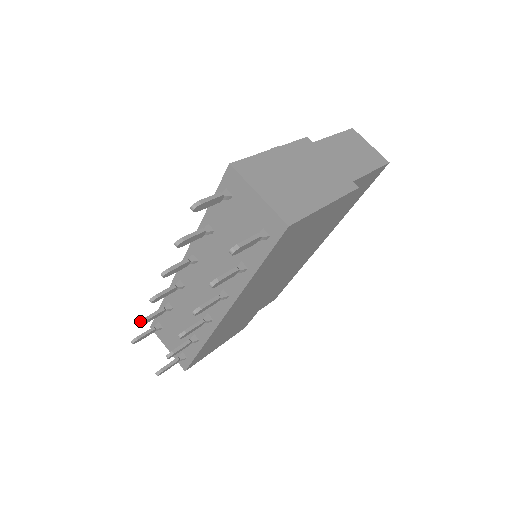
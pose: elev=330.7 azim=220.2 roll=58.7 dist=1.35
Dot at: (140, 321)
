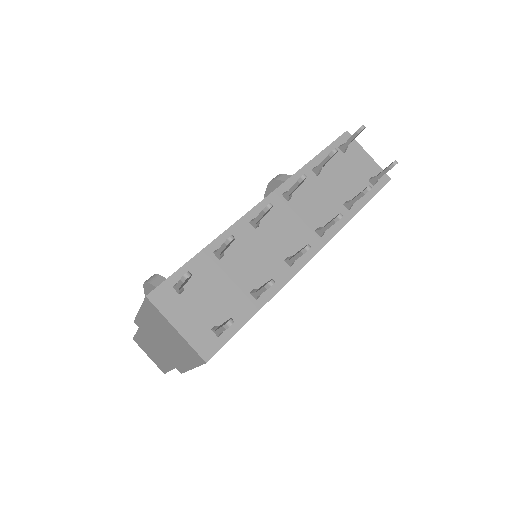
Dot at: (231, 235)
